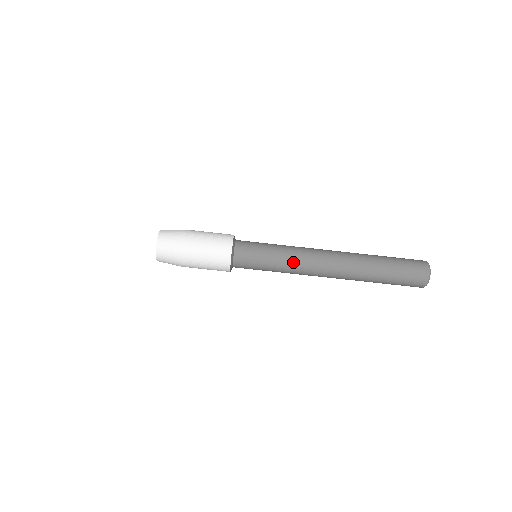
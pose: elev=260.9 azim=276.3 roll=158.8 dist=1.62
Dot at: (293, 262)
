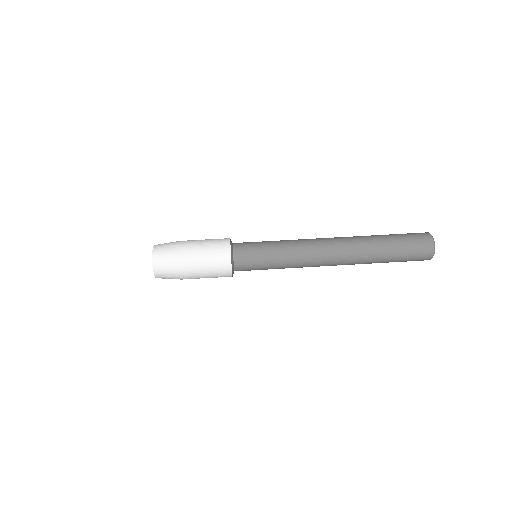
Dot at: (295, 250)
